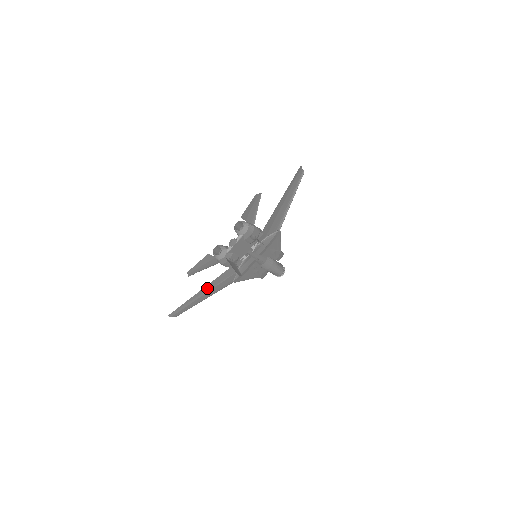
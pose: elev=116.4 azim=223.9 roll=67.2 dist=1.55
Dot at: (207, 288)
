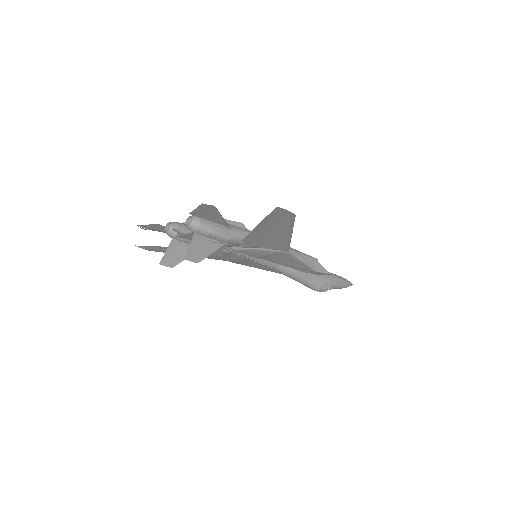
Dot at: occluded
